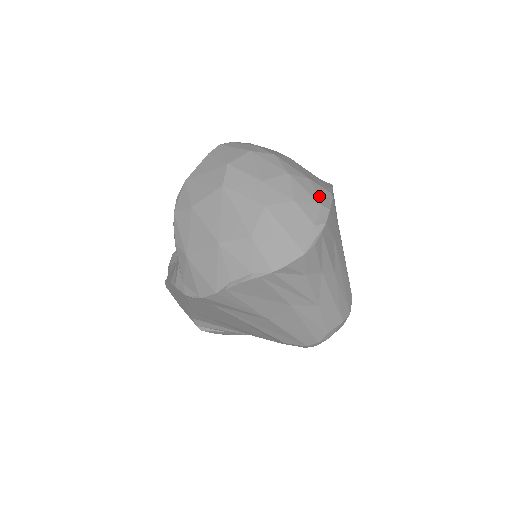
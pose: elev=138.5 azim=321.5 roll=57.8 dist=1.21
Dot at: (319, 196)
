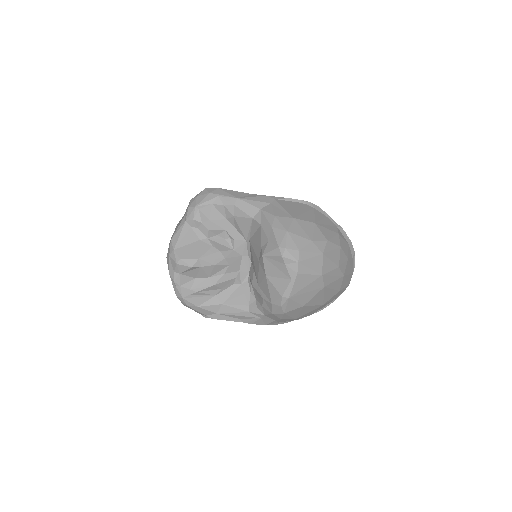
Dot at: (345, 239)
